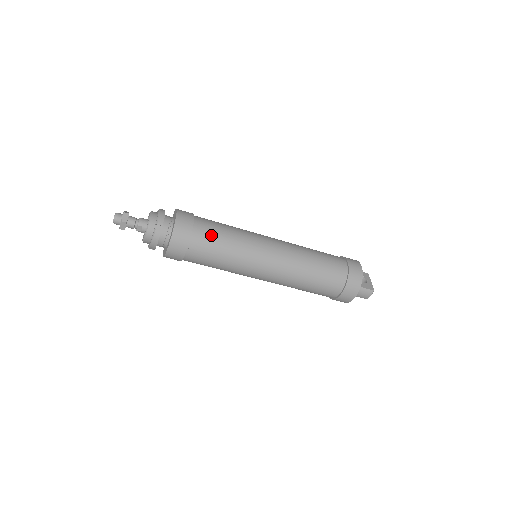
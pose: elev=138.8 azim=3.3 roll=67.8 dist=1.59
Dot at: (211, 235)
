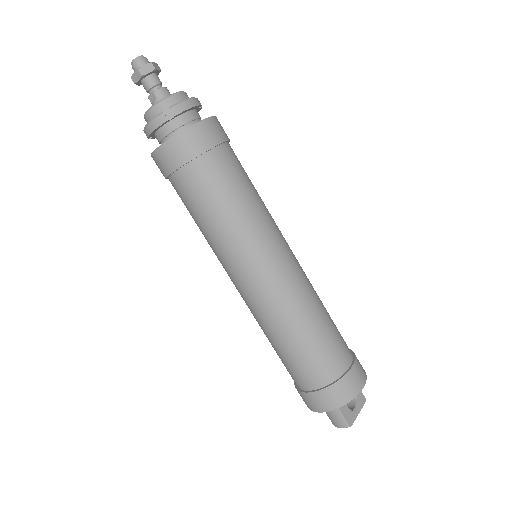
Dot at: (220, 181)
